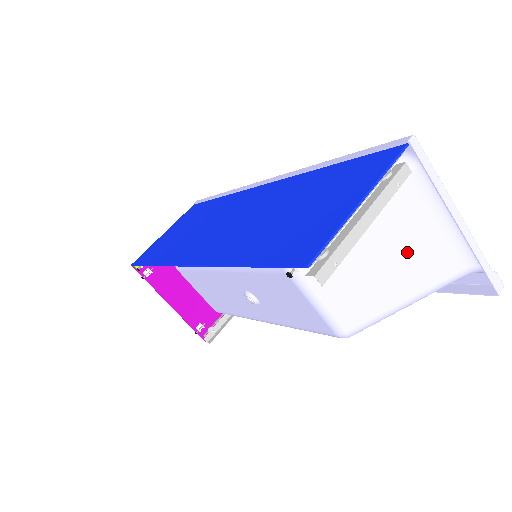
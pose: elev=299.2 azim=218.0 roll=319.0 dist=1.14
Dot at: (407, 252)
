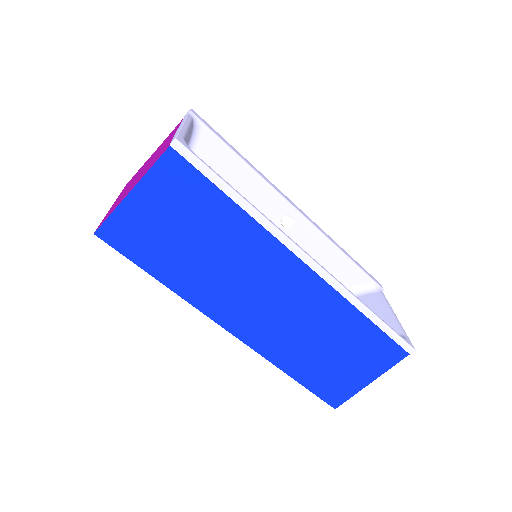
Dot at: occluded
